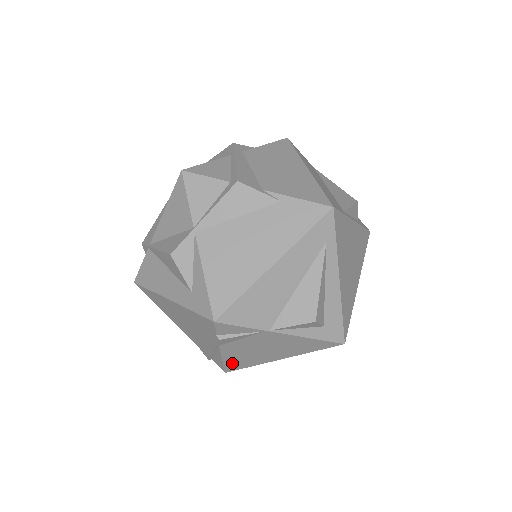
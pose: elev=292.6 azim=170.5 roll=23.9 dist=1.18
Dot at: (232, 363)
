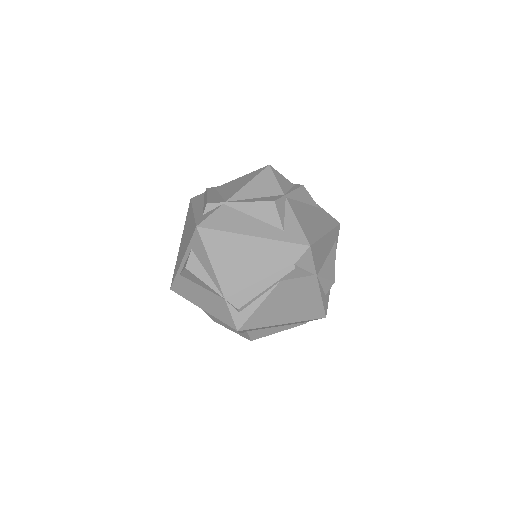
Dot at: (258, 315)
